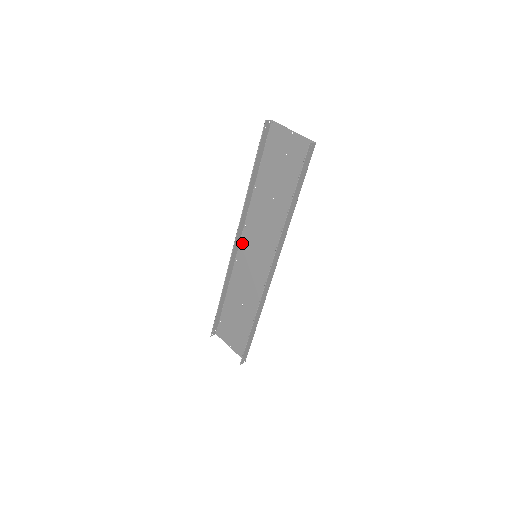
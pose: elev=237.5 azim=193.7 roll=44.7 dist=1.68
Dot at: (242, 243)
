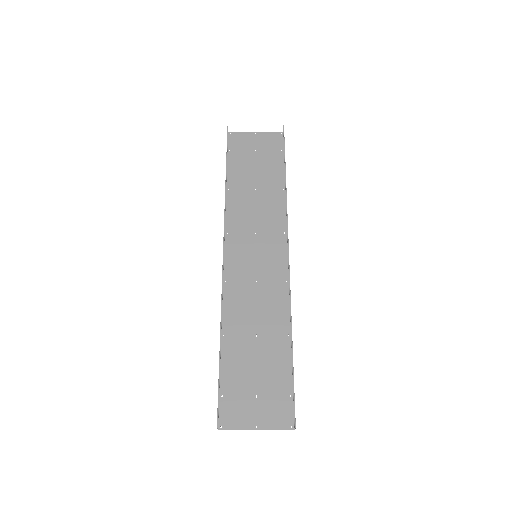
Dot at: (228, 255)
